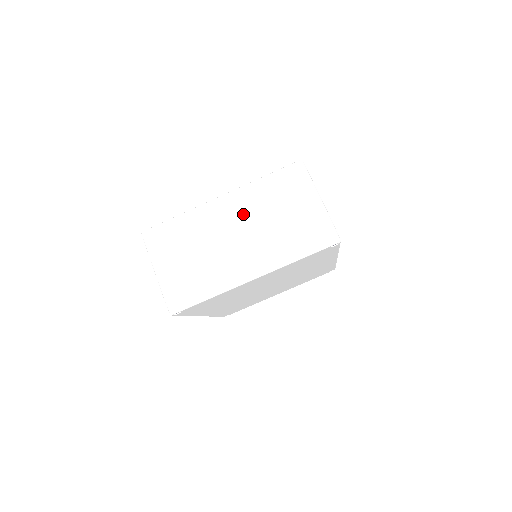
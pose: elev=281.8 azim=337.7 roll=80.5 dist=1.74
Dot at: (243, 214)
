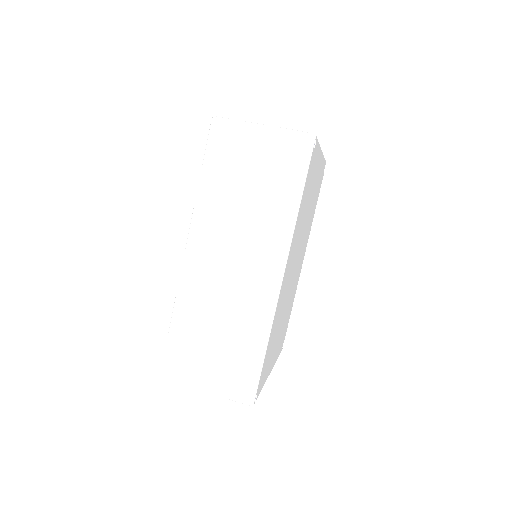
Dot at: occluded
